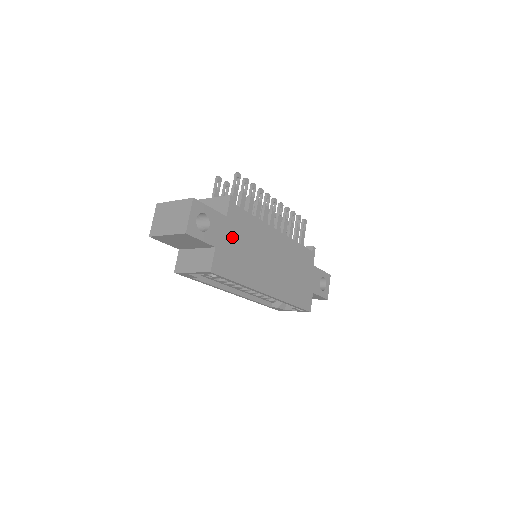
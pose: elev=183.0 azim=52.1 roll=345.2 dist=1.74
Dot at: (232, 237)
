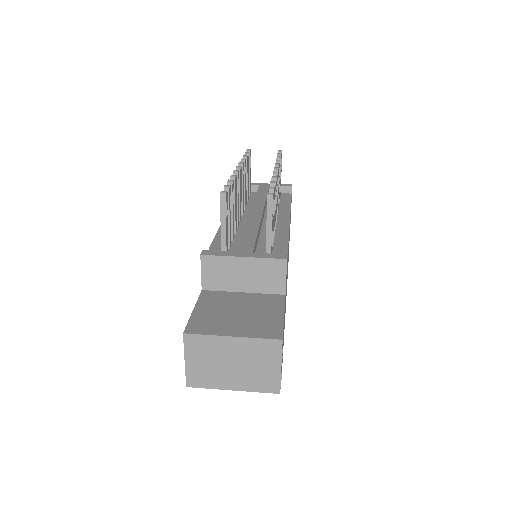
Dot at: occluded
